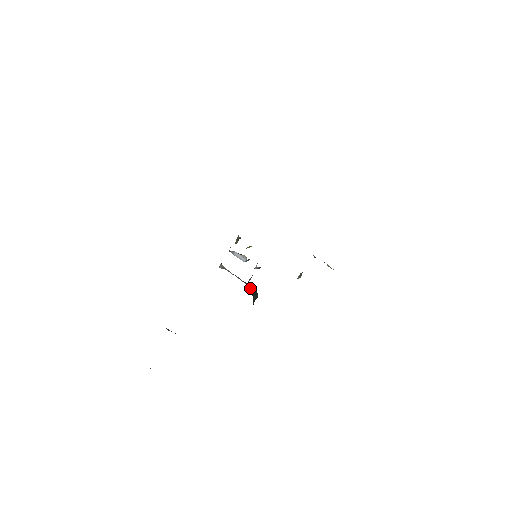
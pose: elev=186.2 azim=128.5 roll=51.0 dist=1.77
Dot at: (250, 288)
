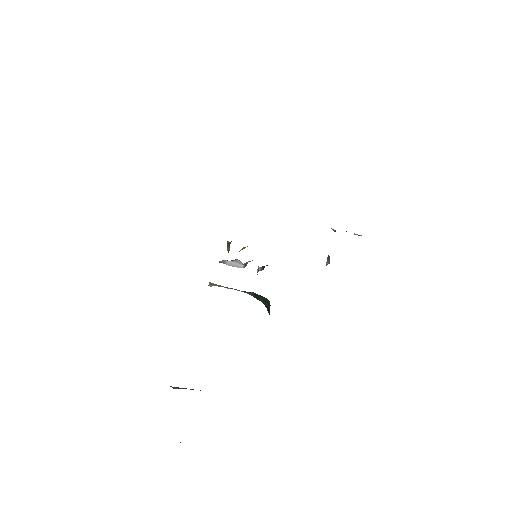
Dot at: (257, 297)
